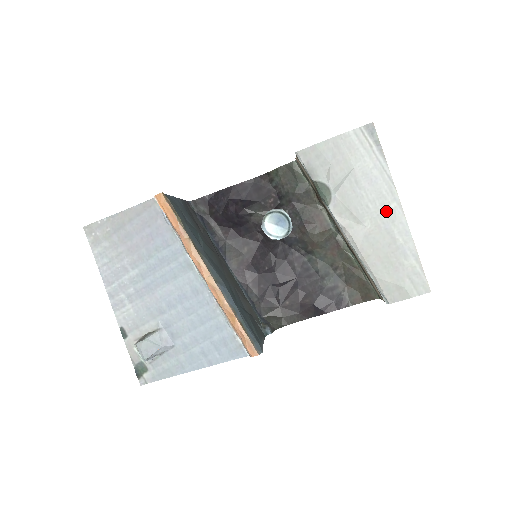
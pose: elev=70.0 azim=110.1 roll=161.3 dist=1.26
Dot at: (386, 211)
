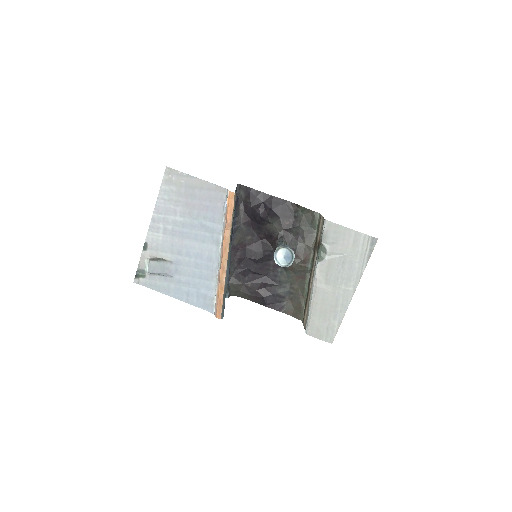
Dot at: (345, 289)
